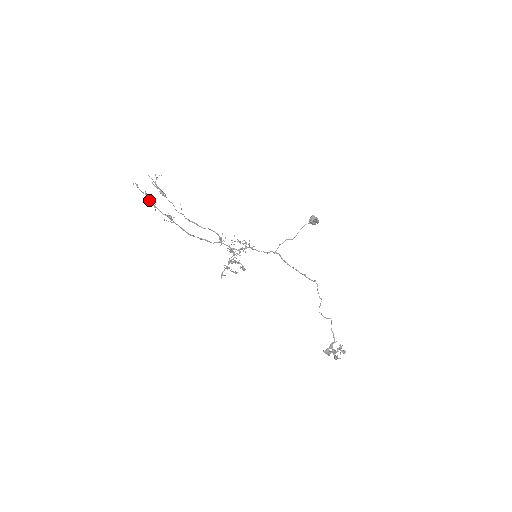
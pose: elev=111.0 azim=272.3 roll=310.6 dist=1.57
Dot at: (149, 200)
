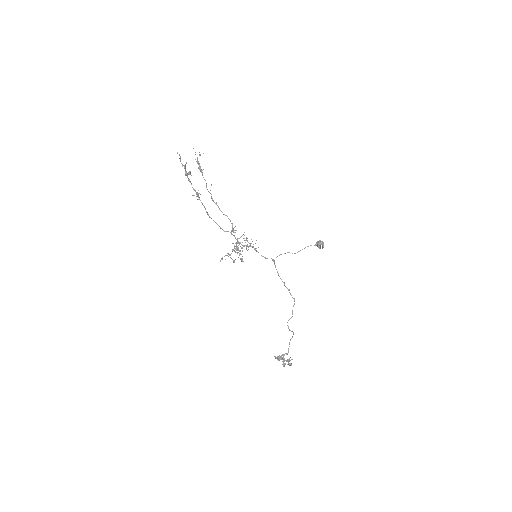
Dot at: (186, 172)
